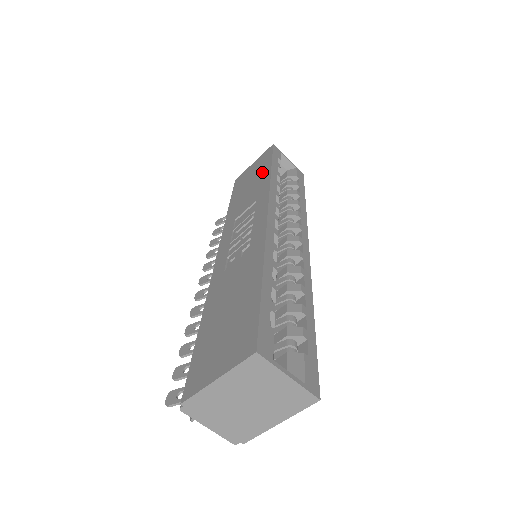
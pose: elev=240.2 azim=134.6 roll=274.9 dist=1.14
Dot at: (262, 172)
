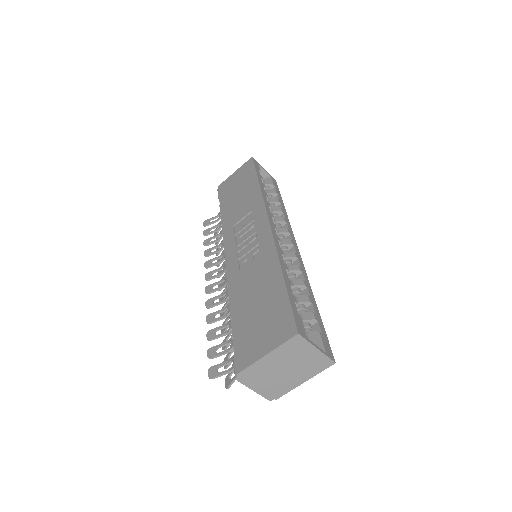
Dot at: (249, 183)
